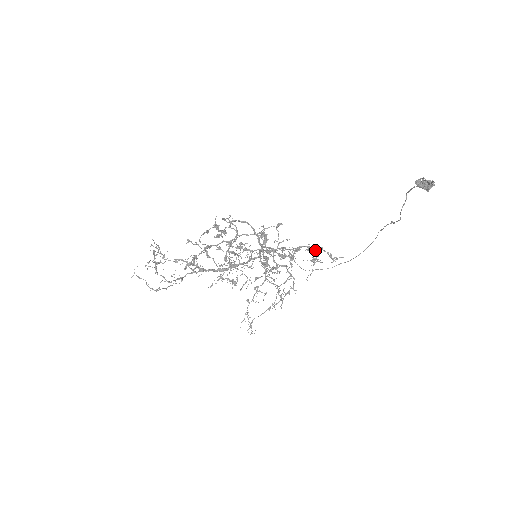
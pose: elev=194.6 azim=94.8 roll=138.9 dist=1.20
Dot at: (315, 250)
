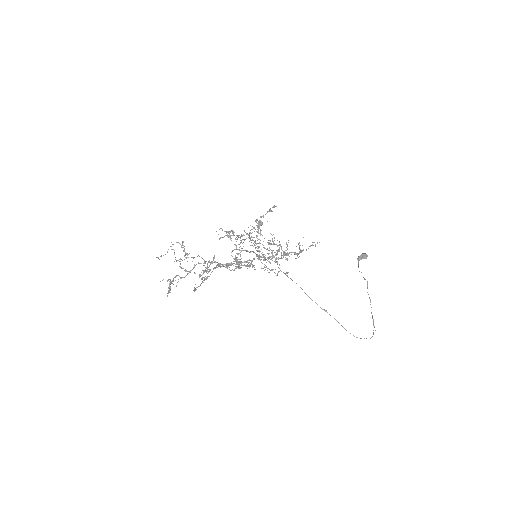
Dot at: occluded
